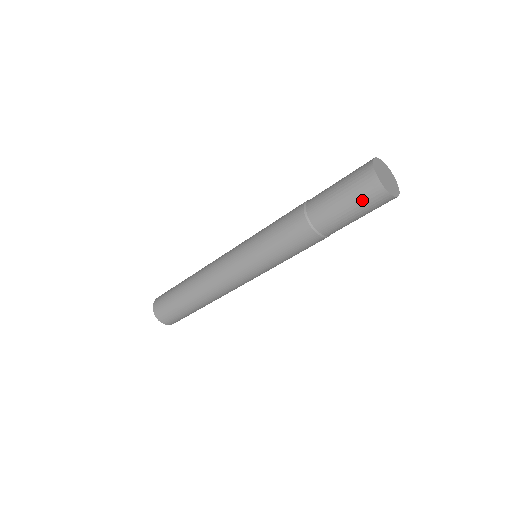
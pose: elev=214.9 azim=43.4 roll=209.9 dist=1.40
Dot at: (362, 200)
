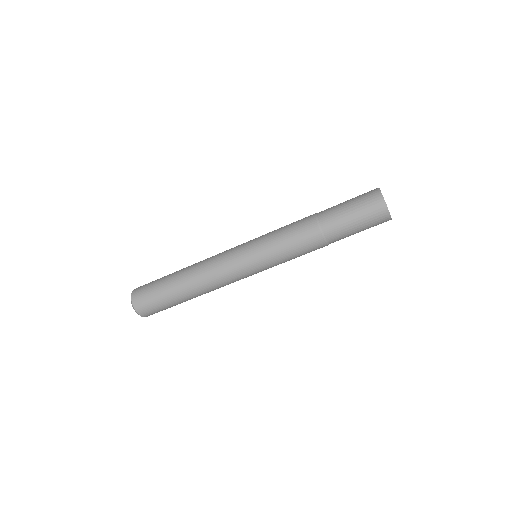
Dot at: (367, 211)
